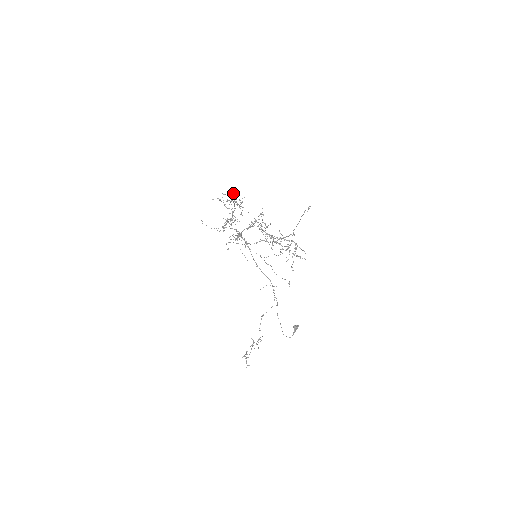
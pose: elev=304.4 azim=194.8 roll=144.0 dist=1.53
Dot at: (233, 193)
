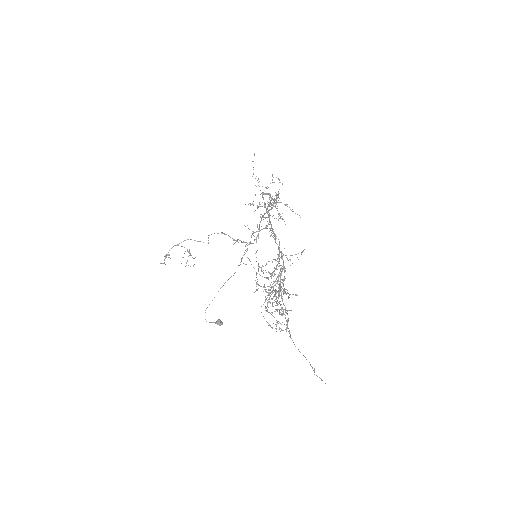
Dot at: (277, 292)
